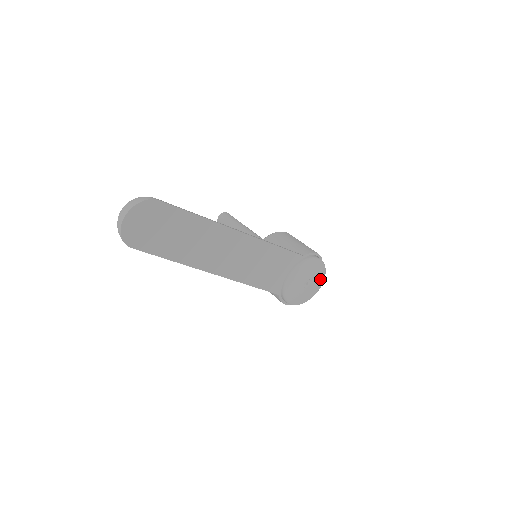
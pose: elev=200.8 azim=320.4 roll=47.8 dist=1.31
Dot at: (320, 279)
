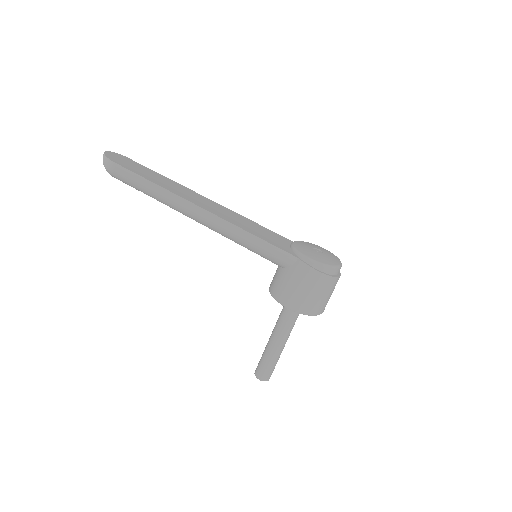
Dot at: (330, 254)
